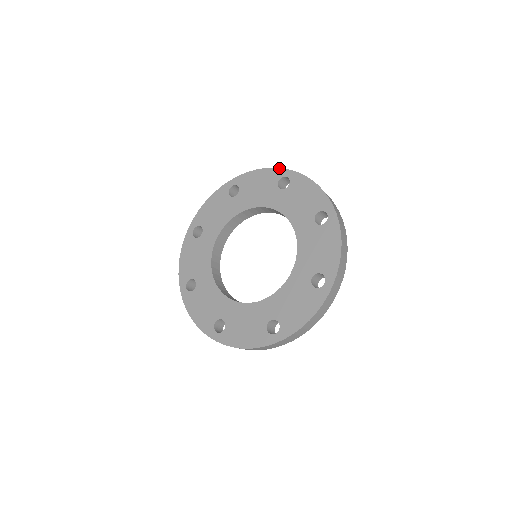
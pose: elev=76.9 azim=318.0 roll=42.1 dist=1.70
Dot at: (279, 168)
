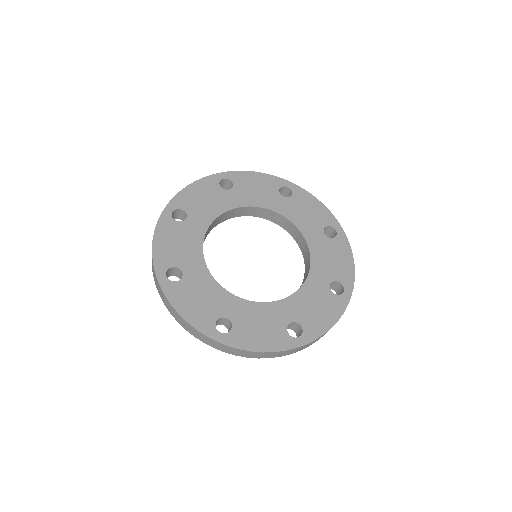
Dot at: (209, 175)
